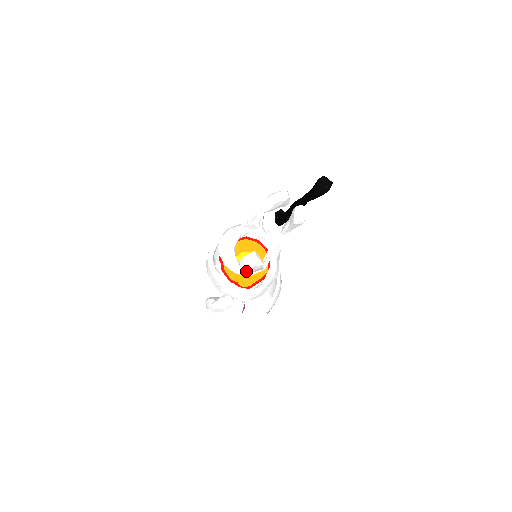
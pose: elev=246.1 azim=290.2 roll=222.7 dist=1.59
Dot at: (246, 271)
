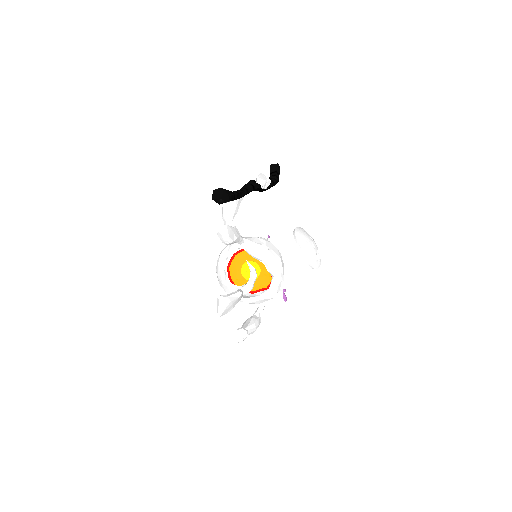
Dot at: (228, 311)
